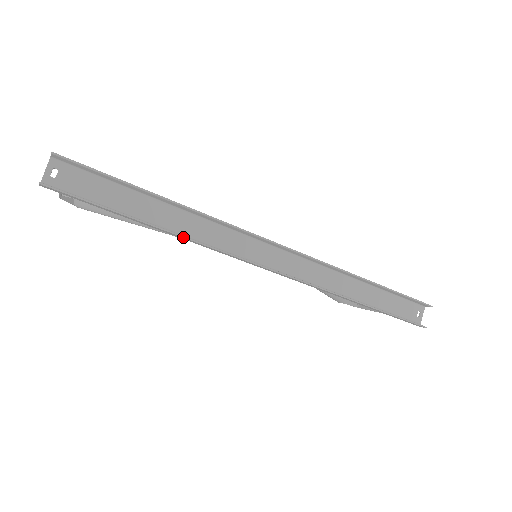
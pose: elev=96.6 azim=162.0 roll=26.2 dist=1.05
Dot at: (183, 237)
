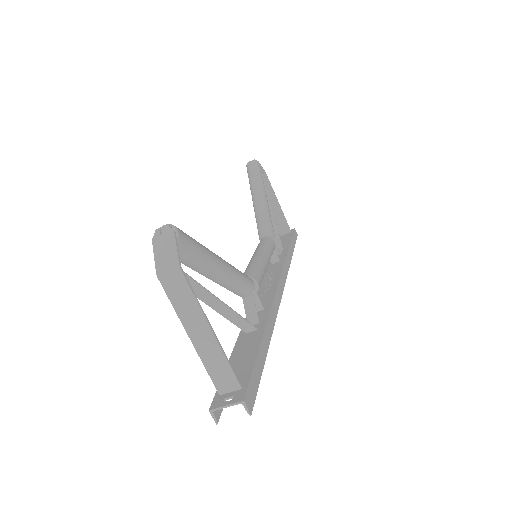
Dot at: occluded
